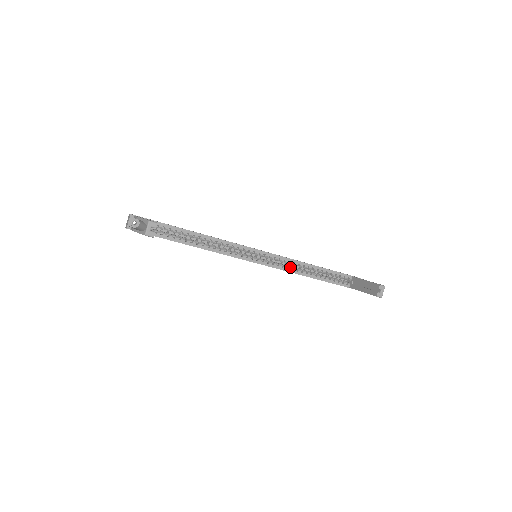
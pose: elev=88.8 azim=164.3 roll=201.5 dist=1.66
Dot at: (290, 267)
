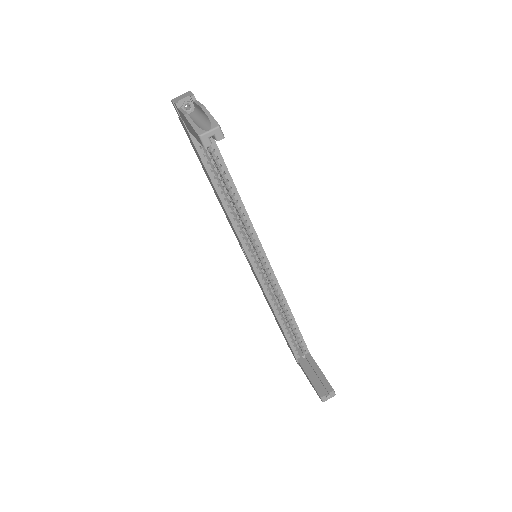
Dot at: (273, 295)
